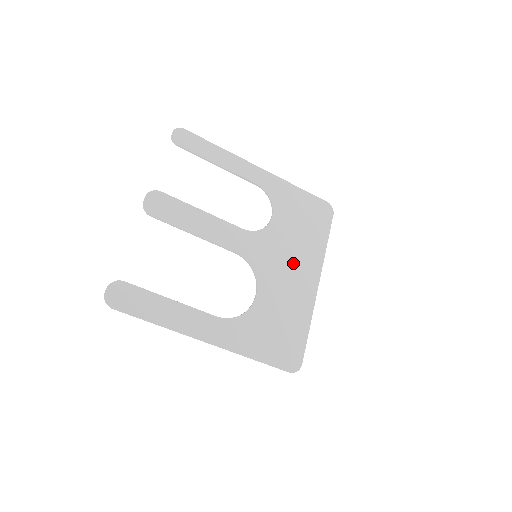
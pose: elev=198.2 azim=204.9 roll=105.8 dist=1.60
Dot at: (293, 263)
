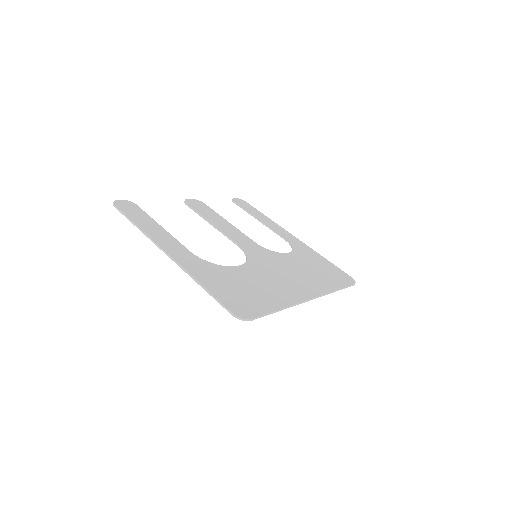
Dot at: (291, 276)
